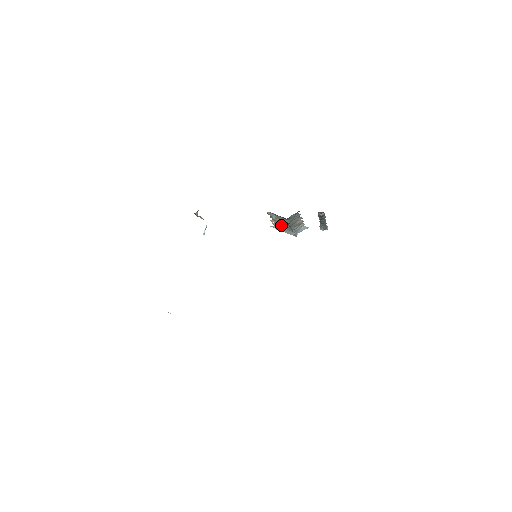
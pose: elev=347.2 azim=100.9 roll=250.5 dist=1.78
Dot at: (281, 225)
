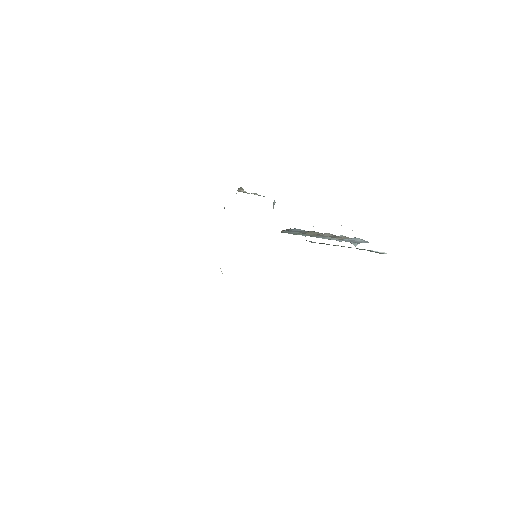
Dot at: occluded
